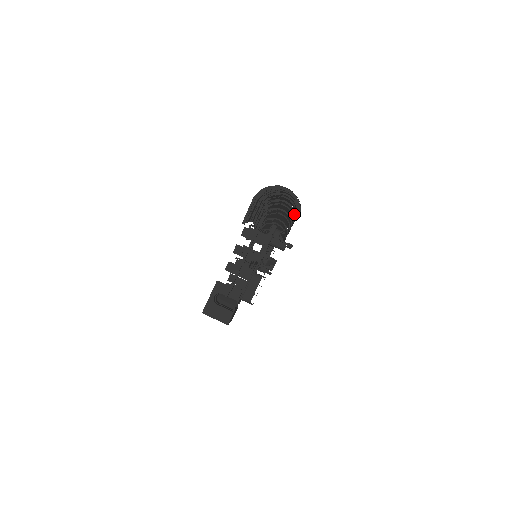
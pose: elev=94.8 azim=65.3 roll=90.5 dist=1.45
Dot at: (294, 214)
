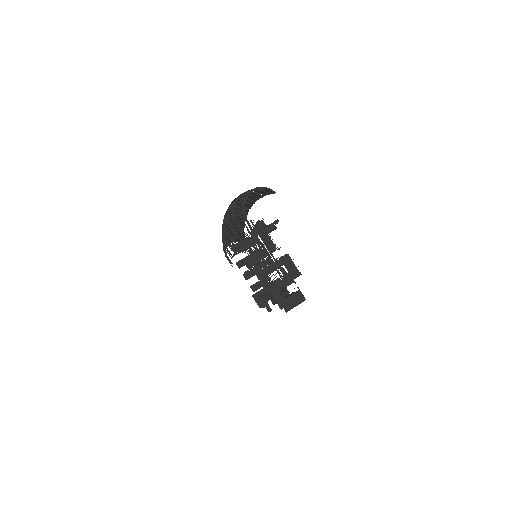
Dot at: occluded
